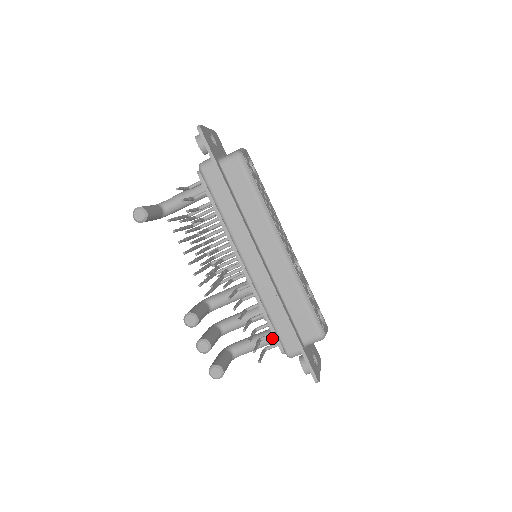
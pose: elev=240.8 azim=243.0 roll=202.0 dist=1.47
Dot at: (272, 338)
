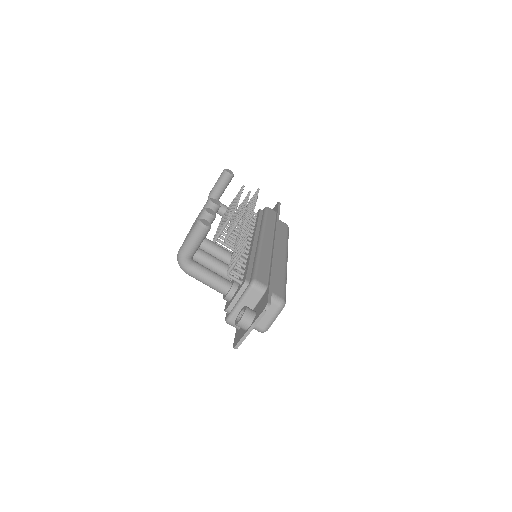
Dot at: (234, 281)
